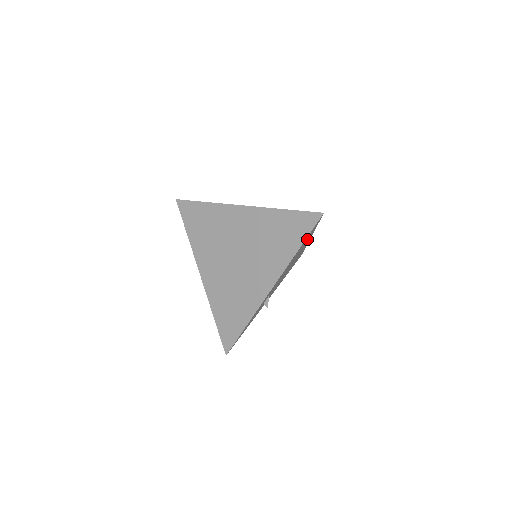
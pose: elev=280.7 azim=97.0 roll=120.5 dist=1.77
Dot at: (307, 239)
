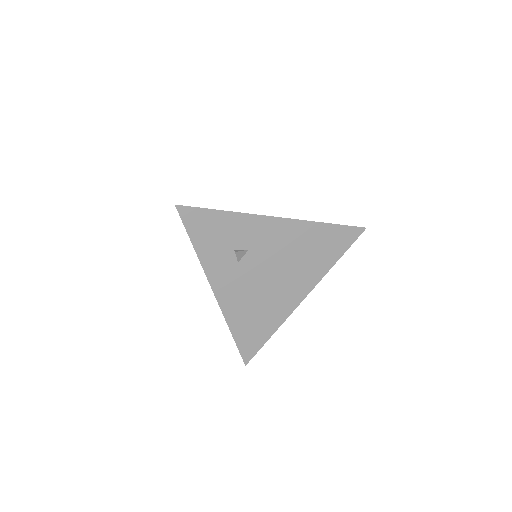
Dot at: (324, 254)
